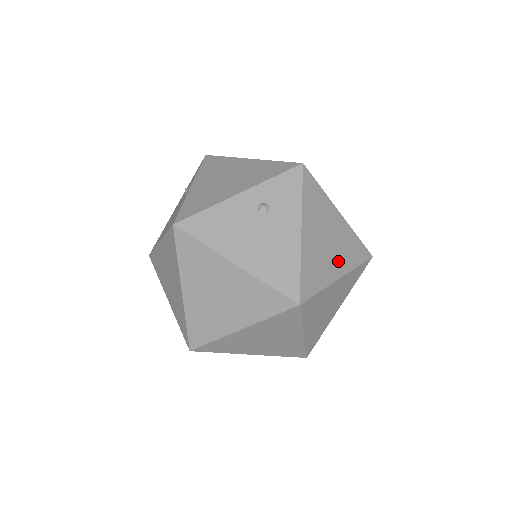
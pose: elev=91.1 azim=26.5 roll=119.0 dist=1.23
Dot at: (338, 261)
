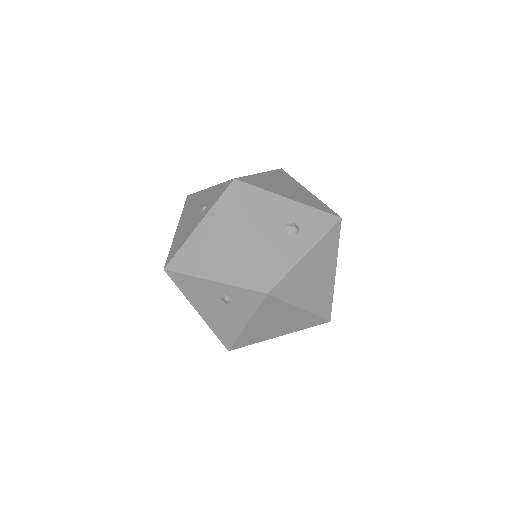
Dot at: (282, 330)
